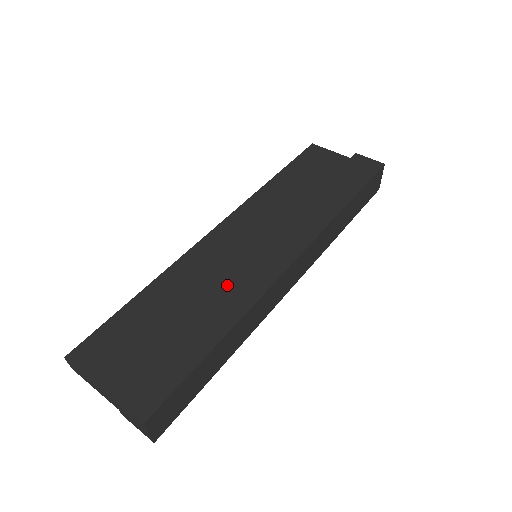
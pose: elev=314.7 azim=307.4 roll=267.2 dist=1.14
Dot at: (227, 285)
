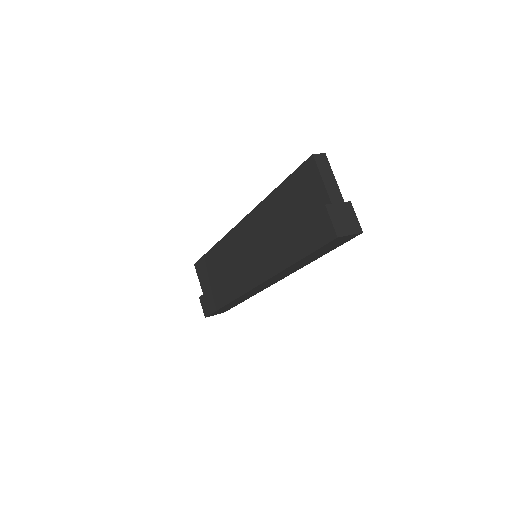
Dot at: (230, 278)
